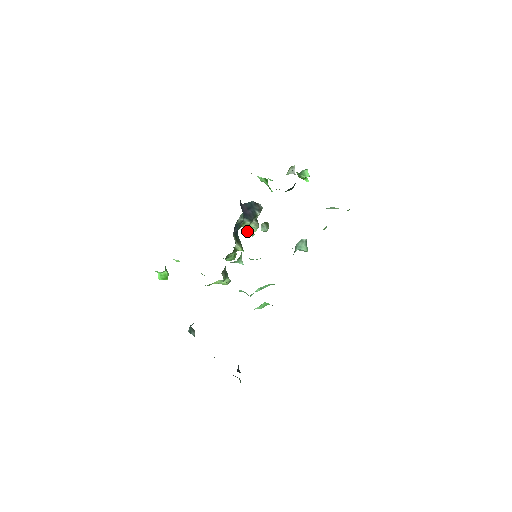
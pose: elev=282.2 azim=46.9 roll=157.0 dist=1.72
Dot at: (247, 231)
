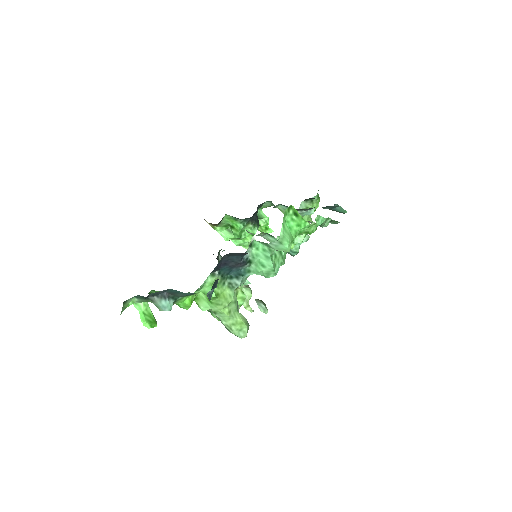
Dot at: occluded
